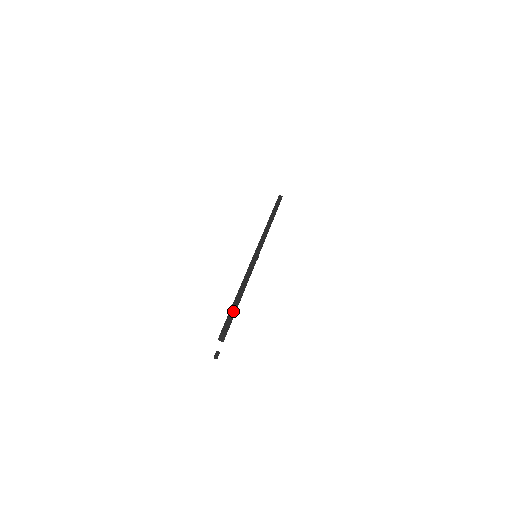
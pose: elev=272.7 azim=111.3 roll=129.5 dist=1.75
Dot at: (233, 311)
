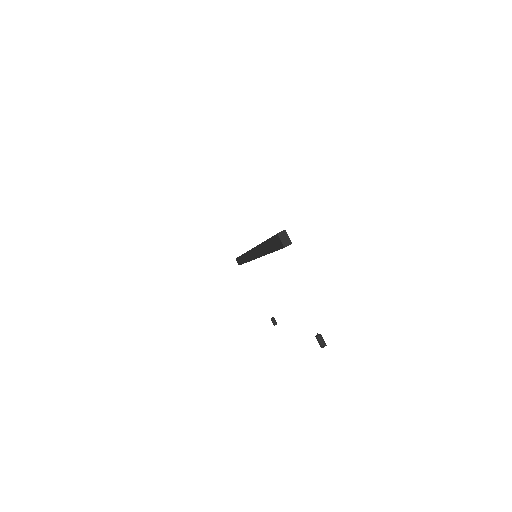
Dot at: occluded
